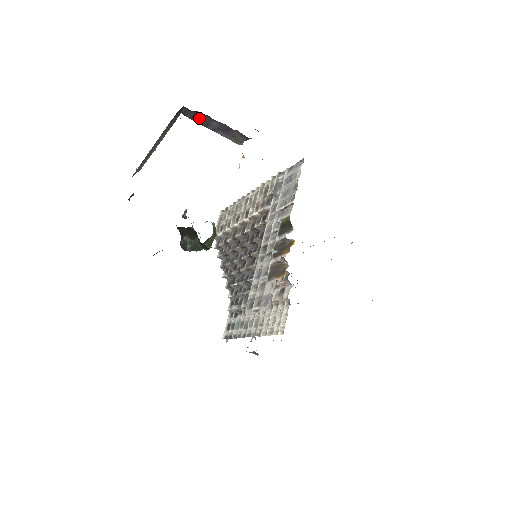
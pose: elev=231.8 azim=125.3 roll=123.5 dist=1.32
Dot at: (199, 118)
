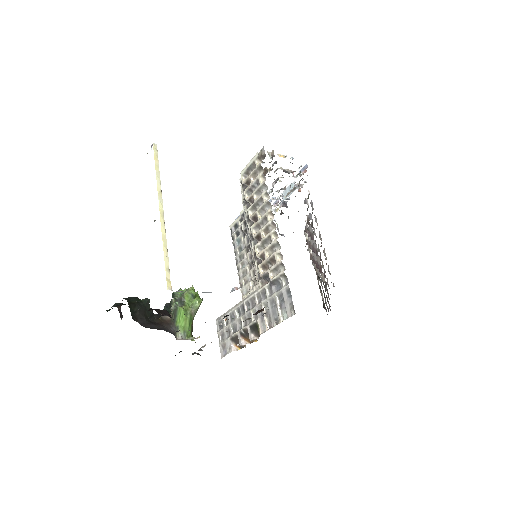
Dot at: occluded
